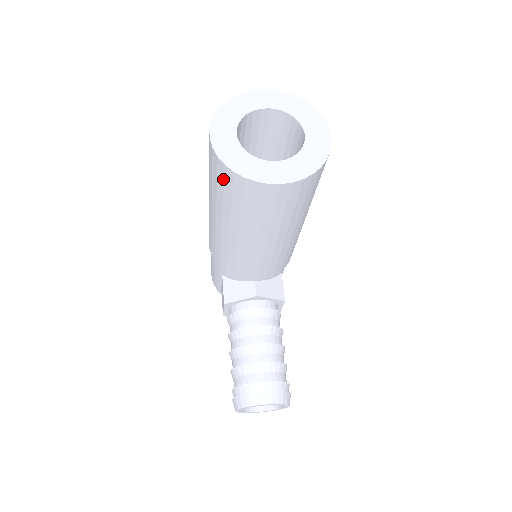
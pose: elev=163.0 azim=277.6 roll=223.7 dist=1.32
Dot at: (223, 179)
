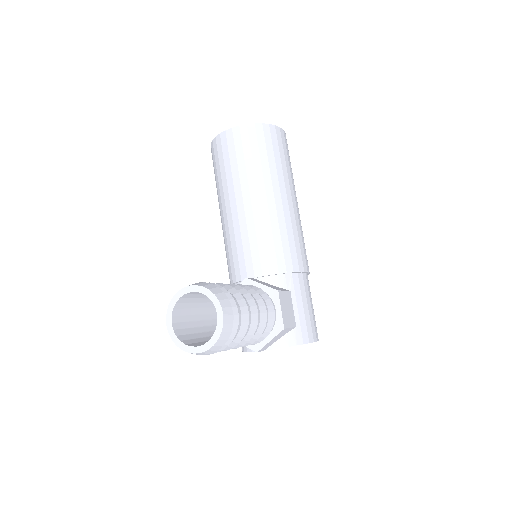
Dot at: (213, 158)
